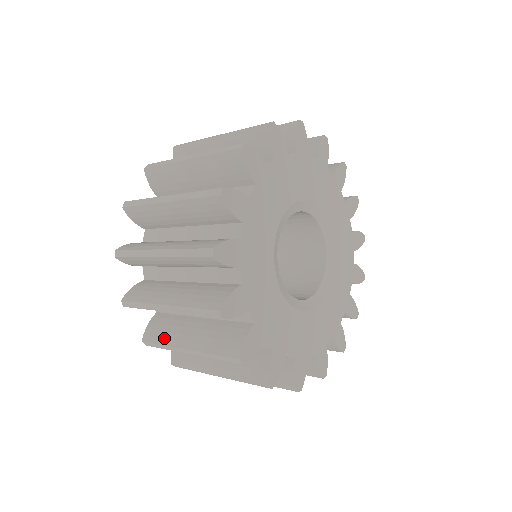
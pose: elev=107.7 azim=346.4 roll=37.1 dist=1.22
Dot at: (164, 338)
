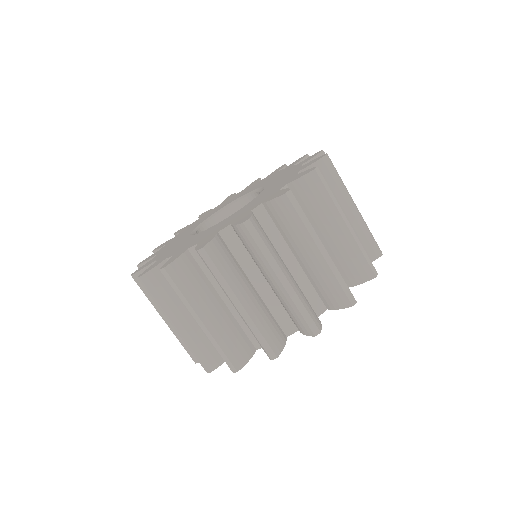
Dot at: occluded
